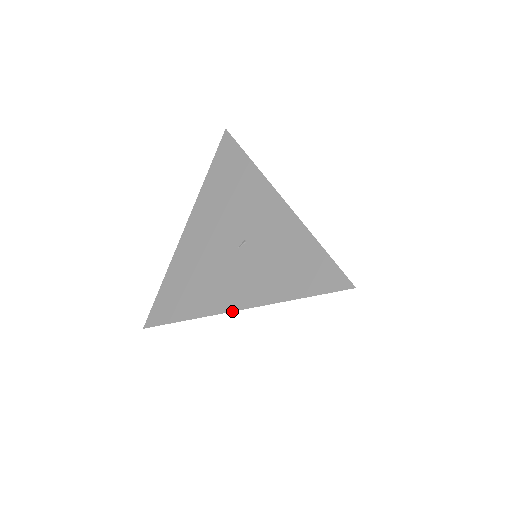
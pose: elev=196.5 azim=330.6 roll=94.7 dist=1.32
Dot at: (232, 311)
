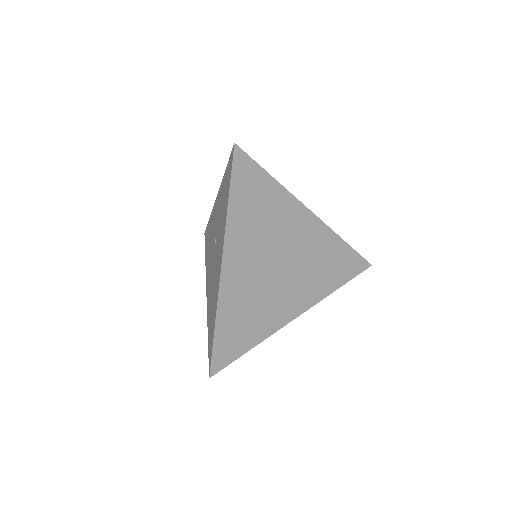
Dot at: (220, 271)
